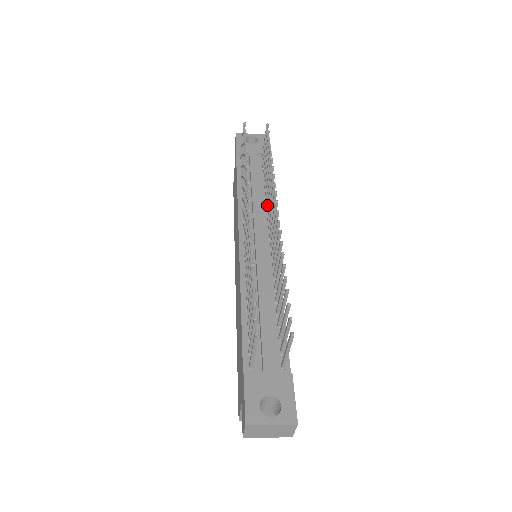
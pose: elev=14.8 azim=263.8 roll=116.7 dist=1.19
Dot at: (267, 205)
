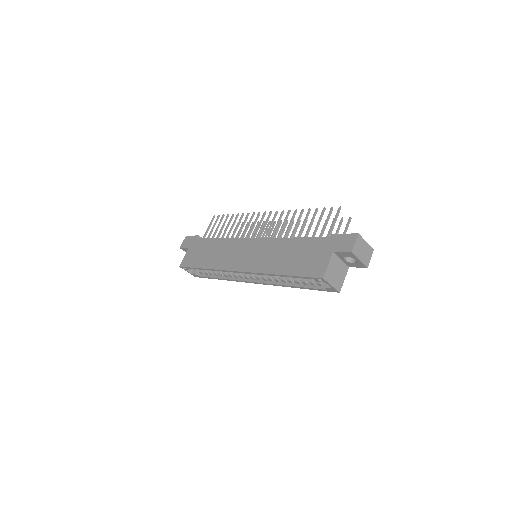
Dot at: occluded
